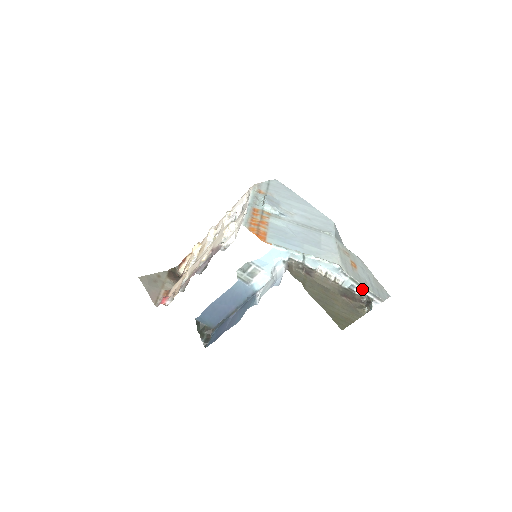
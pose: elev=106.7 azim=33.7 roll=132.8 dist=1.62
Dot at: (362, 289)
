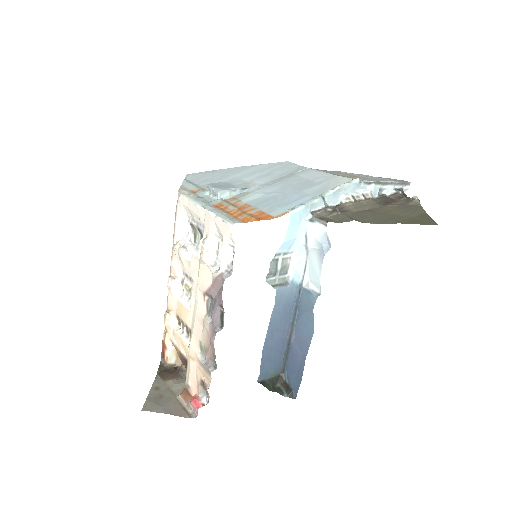
Dot at: (389, 186)
